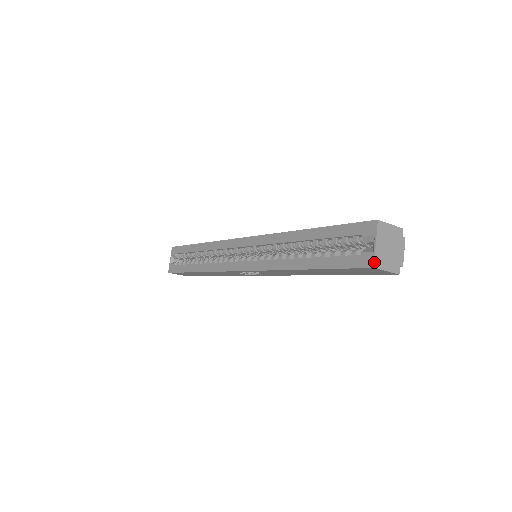
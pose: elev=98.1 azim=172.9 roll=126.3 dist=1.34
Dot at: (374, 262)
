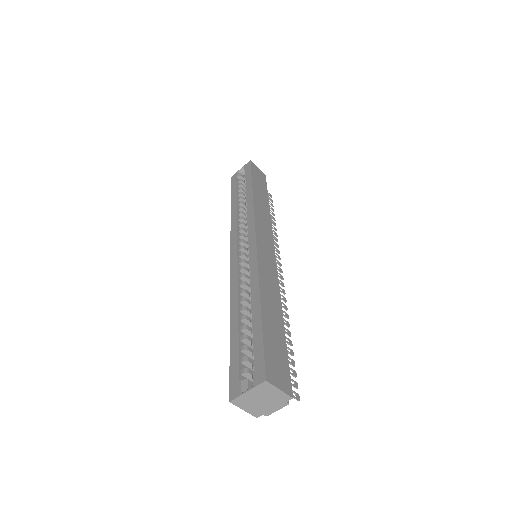
Dot at: (234, 399)
